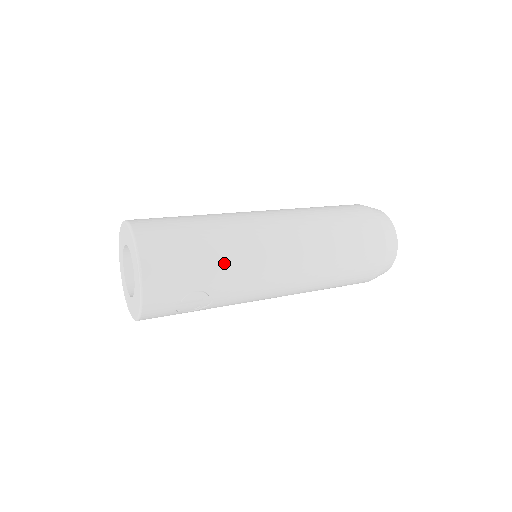
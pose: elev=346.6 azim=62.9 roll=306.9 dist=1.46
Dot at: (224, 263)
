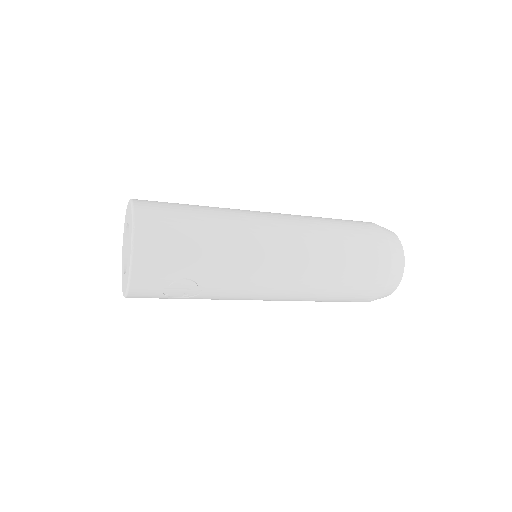
Dot at: (217, 256)
